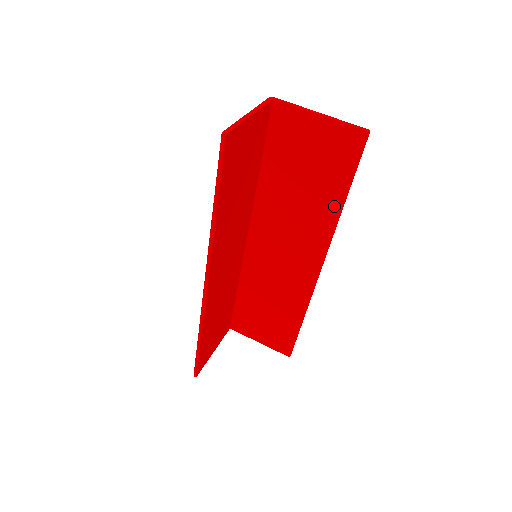
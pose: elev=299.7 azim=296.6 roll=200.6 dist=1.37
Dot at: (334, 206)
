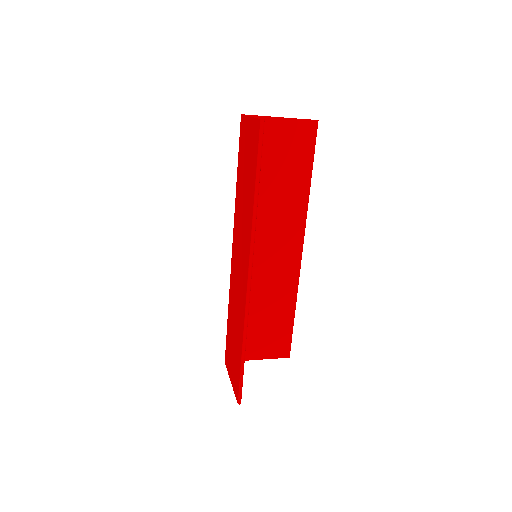
Dot at: (304, 188)
